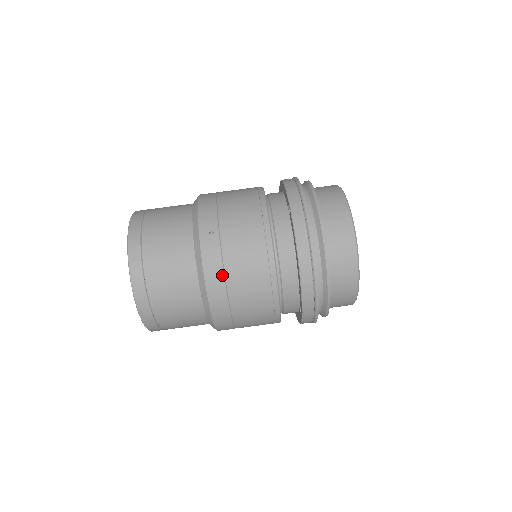
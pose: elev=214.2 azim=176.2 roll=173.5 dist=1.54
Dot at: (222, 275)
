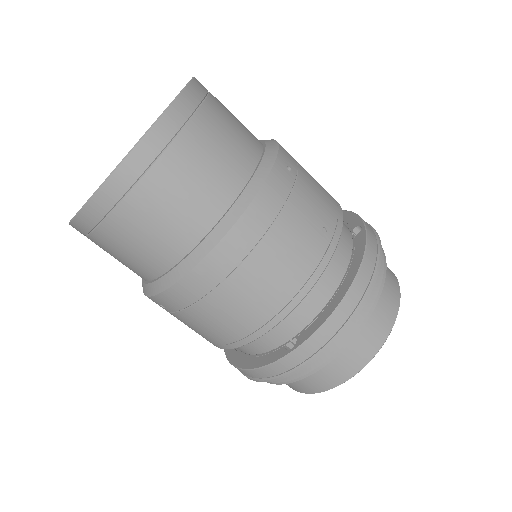
Dot at: (274, 216)
